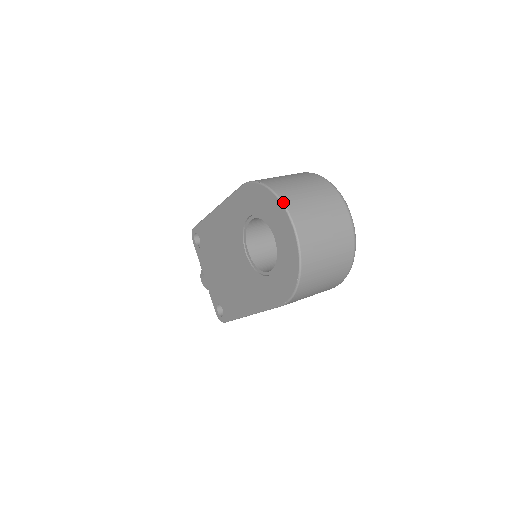
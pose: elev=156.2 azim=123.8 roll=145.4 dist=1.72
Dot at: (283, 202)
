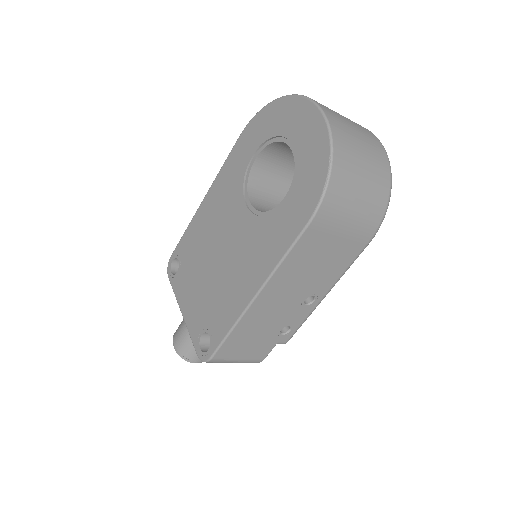
Dot at: occluded
